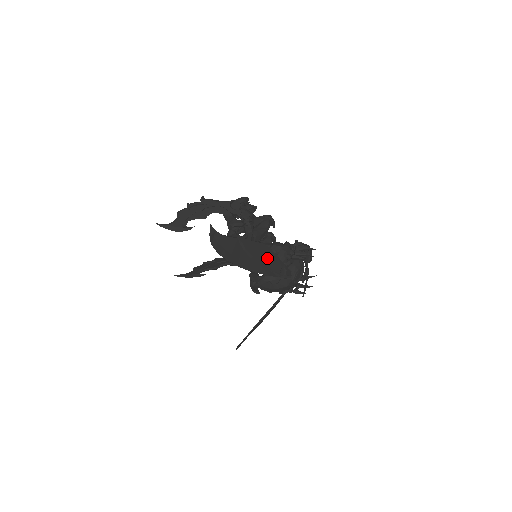
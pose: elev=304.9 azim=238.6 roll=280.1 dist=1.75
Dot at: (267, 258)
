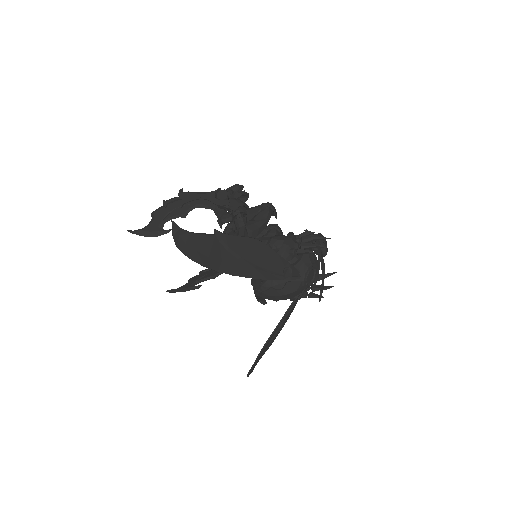
Dot at: (262, 257)
